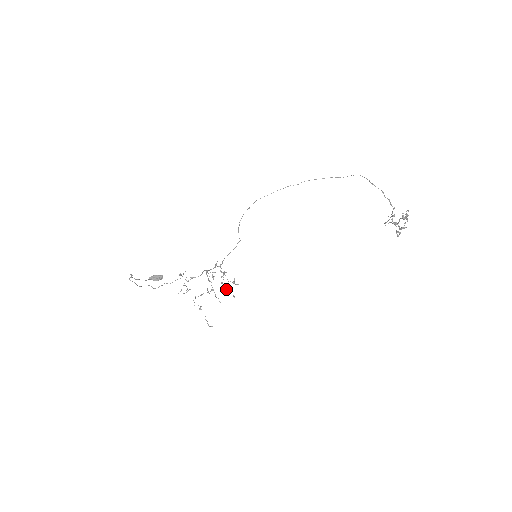
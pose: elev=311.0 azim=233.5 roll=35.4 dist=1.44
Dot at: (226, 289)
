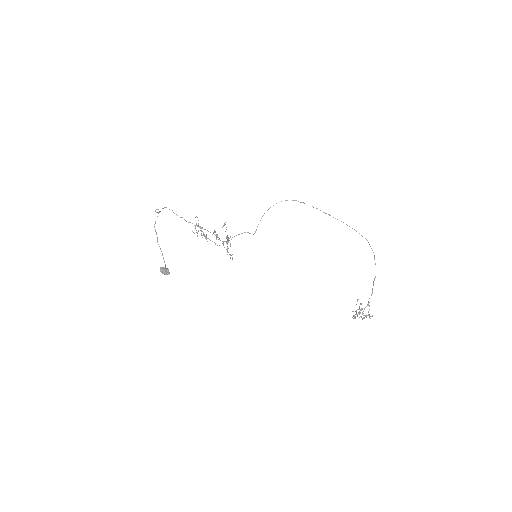
Dot at: (228, 240)
